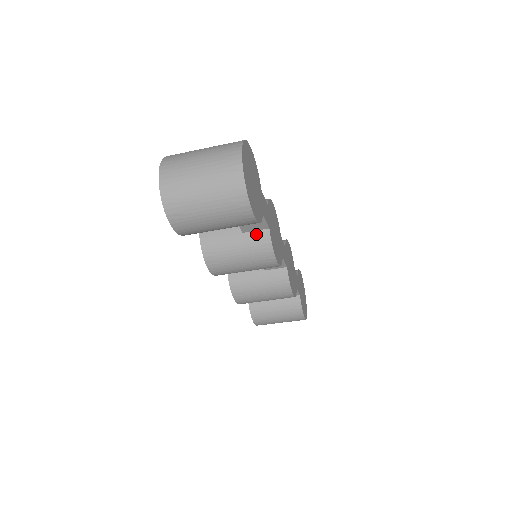
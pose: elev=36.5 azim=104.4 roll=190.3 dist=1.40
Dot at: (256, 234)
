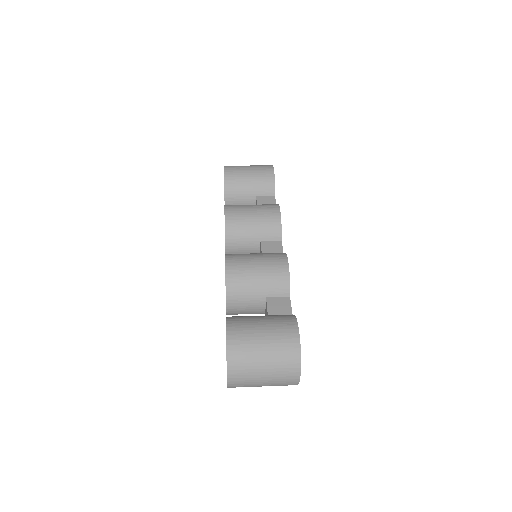
Dot at: occluded
